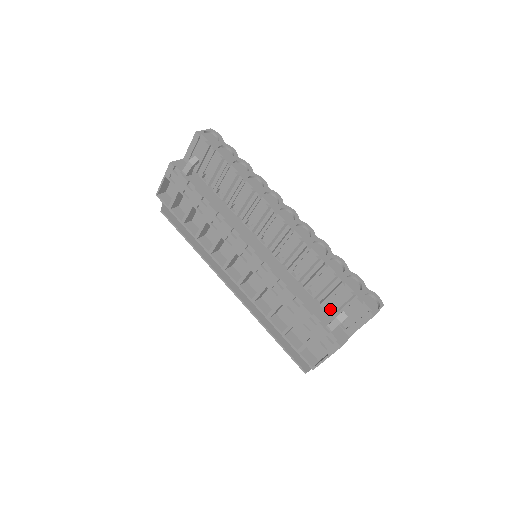
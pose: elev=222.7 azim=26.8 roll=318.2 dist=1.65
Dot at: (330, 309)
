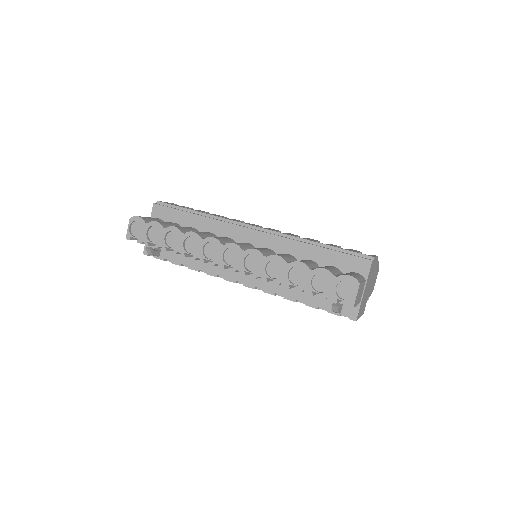
Dot at: occluded
